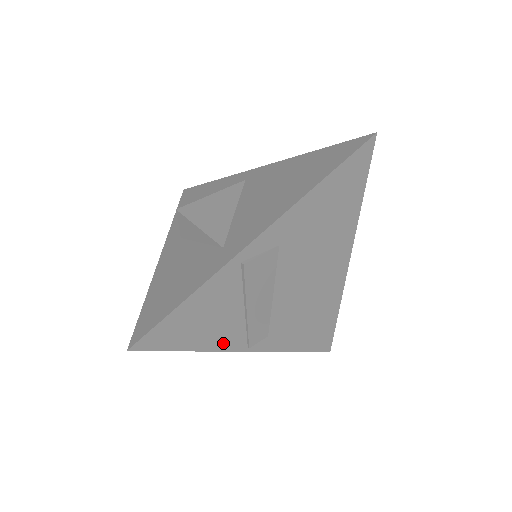
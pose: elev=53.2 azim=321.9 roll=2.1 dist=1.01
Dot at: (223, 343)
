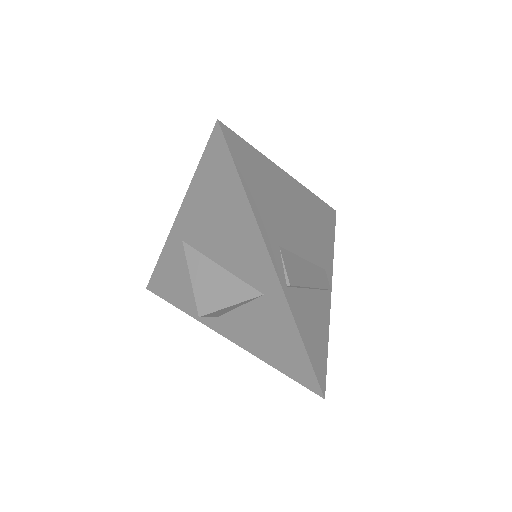
Dot at: (326, 313)
